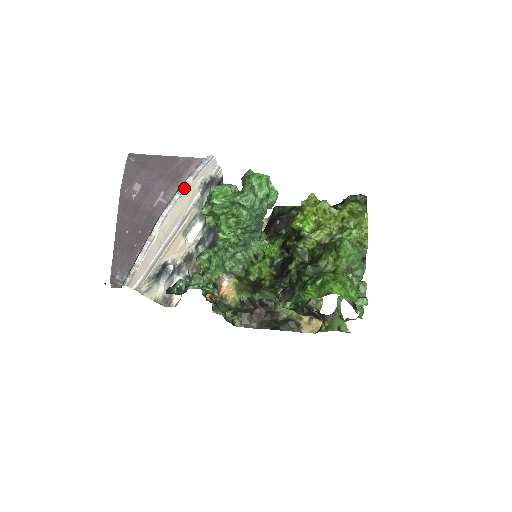
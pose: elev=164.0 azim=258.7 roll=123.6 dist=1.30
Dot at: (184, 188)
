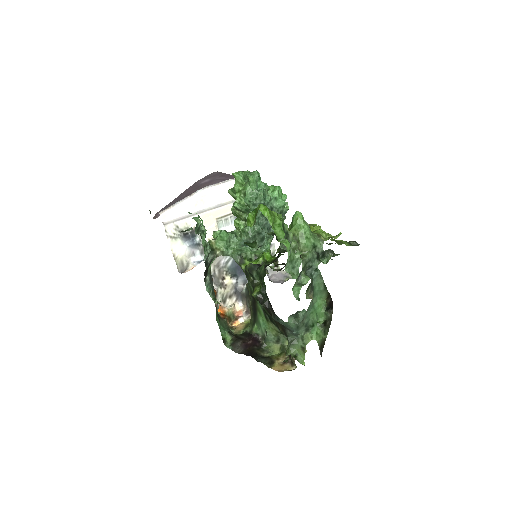
Dot at: (229, 180)
